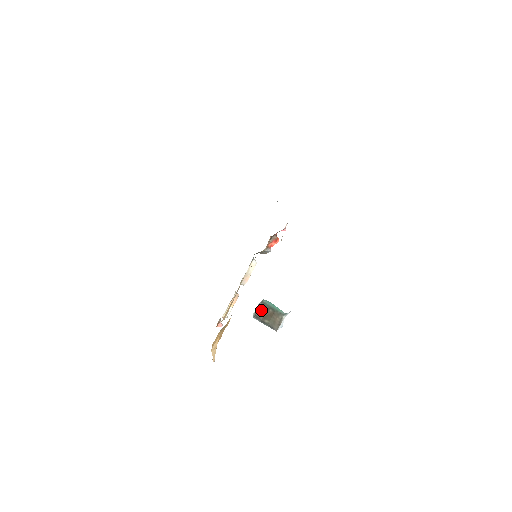
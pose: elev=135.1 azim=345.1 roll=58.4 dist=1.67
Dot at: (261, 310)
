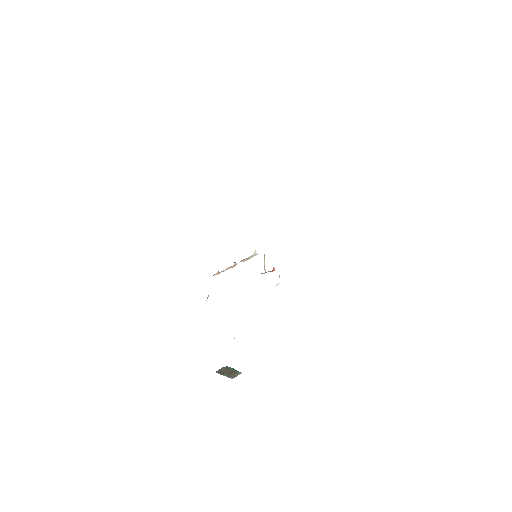
Dot at: (222, 370)
